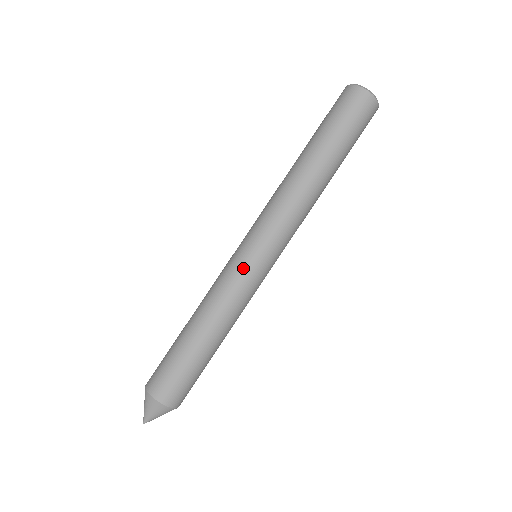
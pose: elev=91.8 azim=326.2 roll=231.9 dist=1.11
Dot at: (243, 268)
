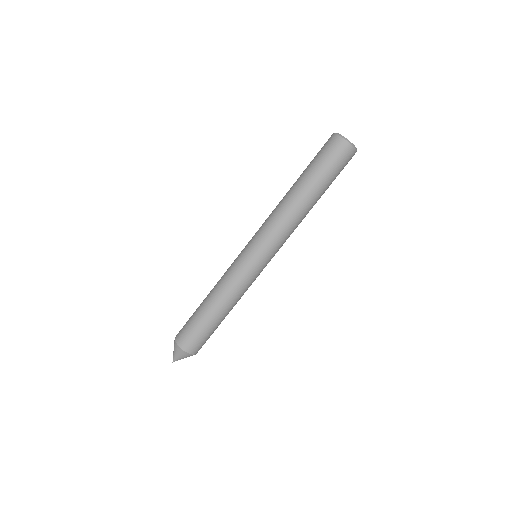
Dot at: (251, 271)
